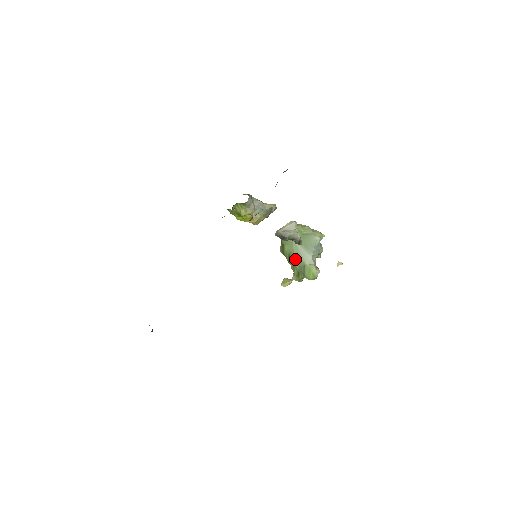
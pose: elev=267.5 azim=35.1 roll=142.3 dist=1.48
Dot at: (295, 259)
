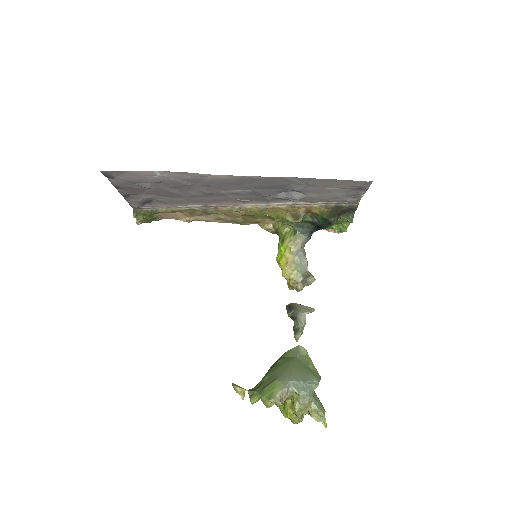
Dot at: (274, 370)
